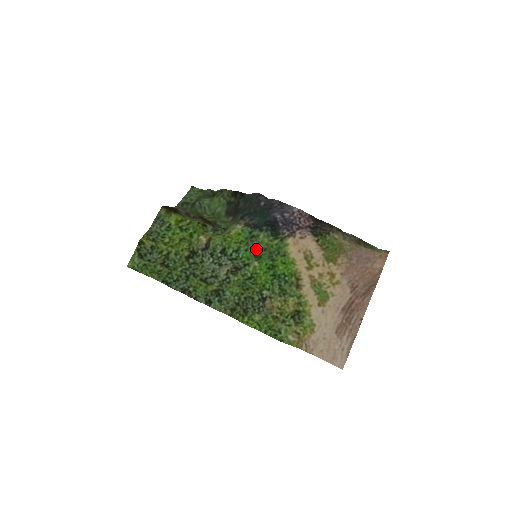
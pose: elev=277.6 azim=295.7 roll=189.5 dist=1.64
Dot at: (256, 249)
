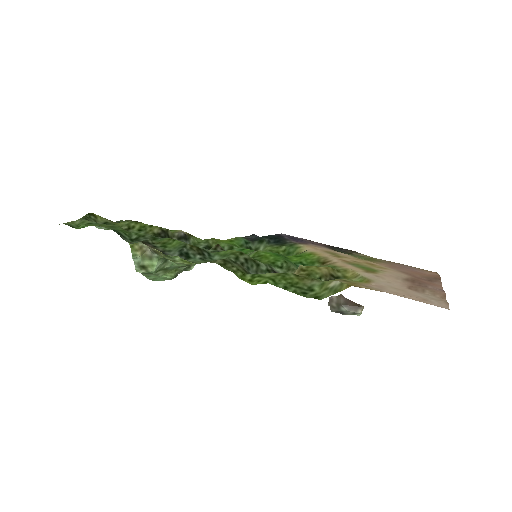
Dot at: occluded
